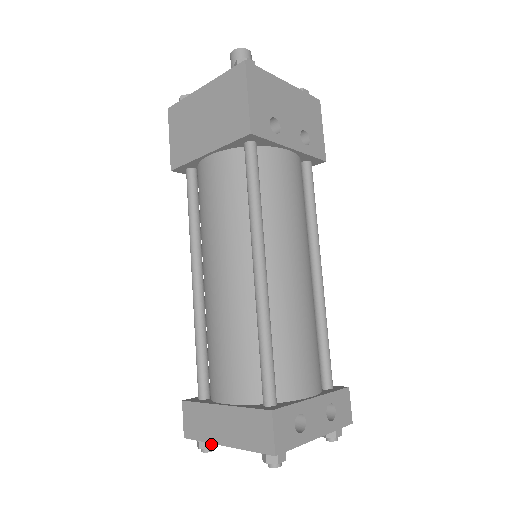
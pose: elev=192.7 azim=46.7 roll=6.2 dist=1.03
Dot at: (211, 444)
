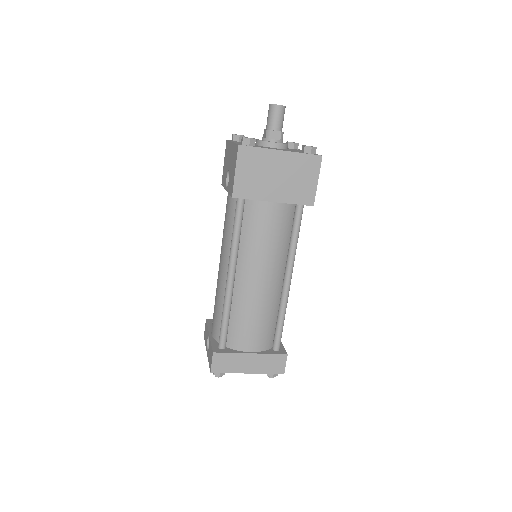
Dot at: occluded
